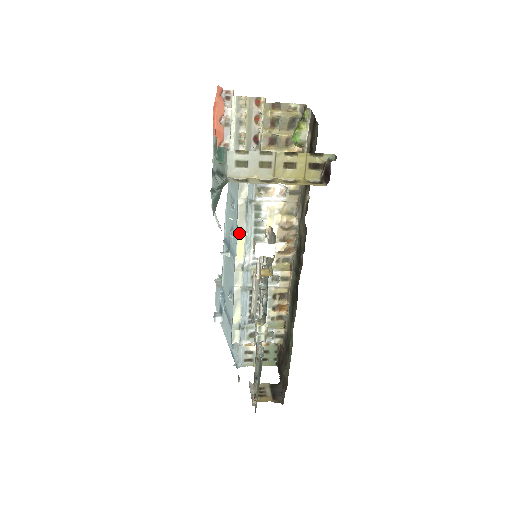
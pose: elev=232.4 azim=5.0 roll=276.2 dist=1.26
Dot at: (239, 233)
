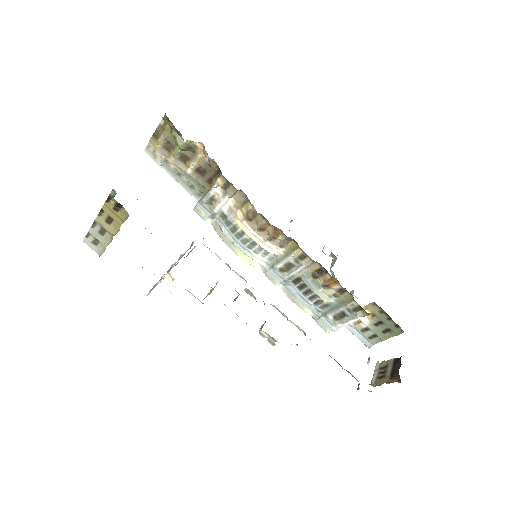
Dot at: (230, 246)
